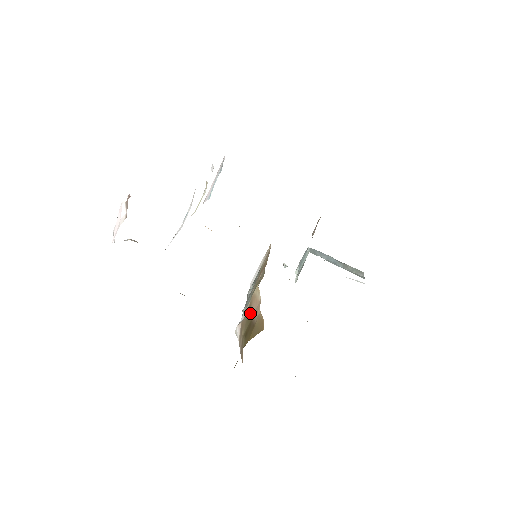
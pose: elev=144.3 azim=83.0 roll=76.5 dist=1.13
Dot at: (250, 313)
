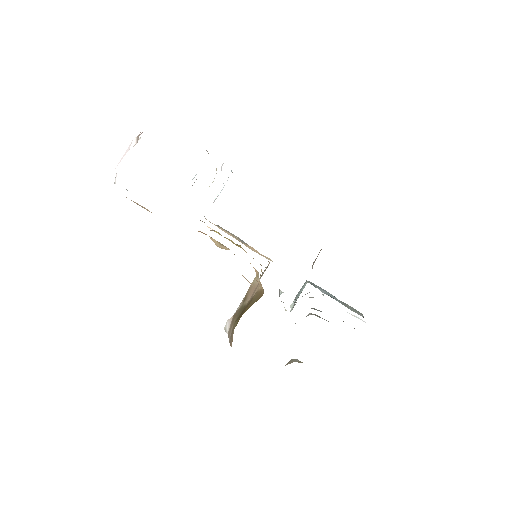
Dot at: (245, 302)
